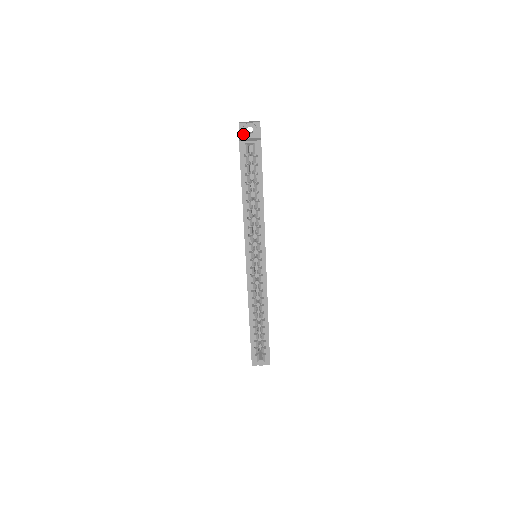
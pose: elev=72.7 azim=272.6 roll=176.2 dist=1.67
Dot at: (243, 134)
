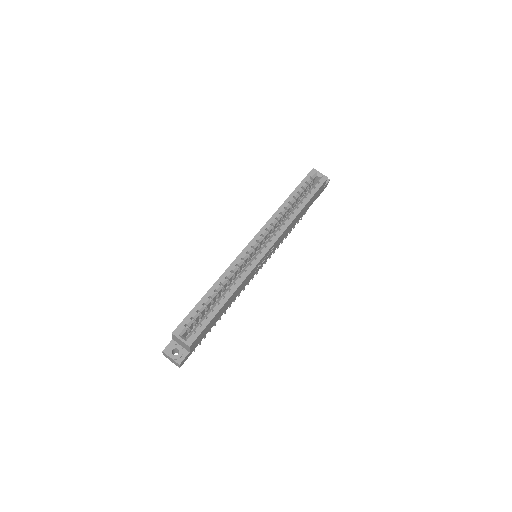
Dot at: occluded
